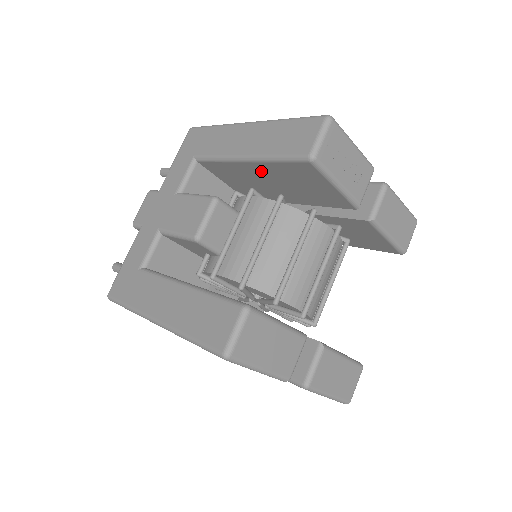
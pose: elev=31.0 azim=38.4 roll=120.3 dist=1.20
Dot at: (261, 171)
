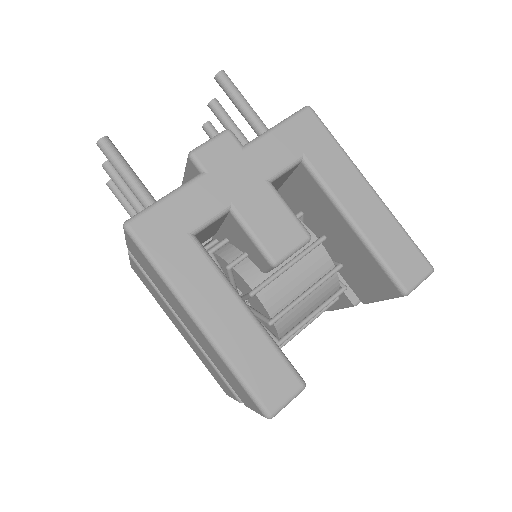
Dot at: (348, 237)
